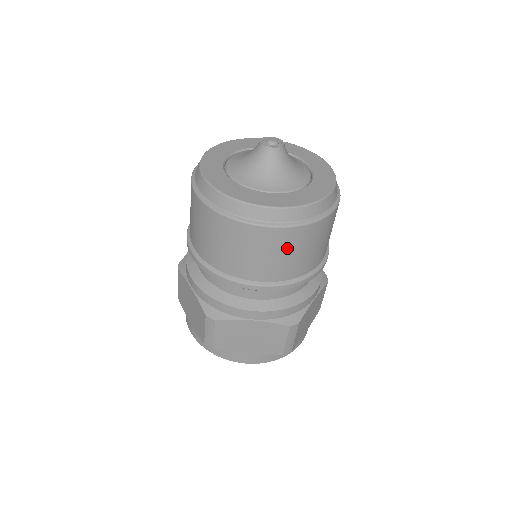
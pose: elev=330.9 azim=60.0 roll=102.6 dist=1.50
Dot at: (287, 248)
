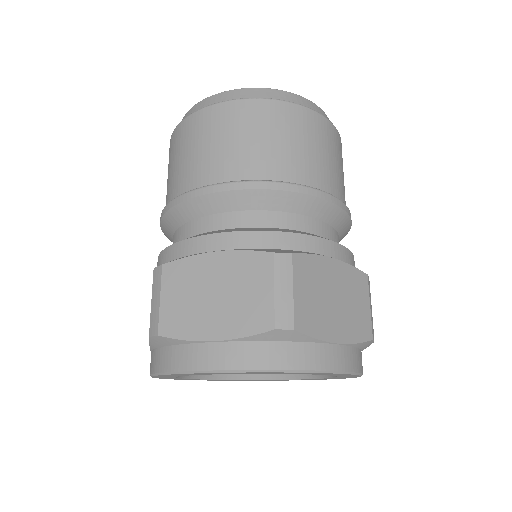
Dot at: (251, 127)
